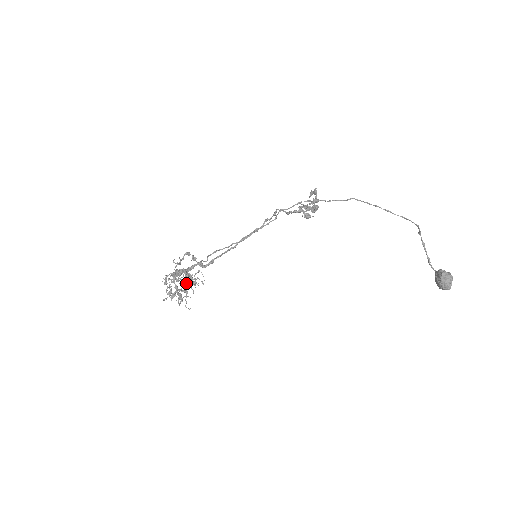
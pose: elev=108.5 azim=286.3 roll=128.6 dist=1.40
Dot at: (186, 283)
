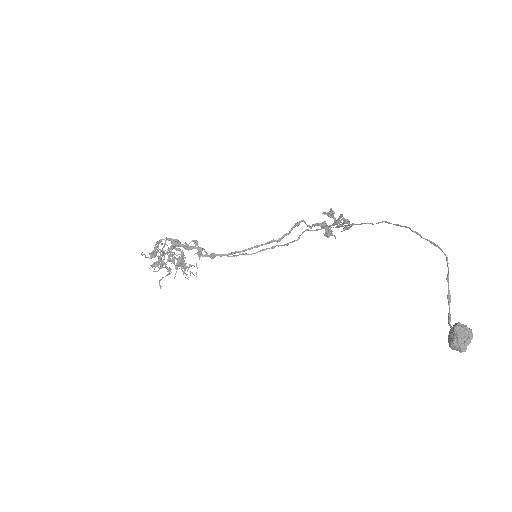
Dot at: occluded
